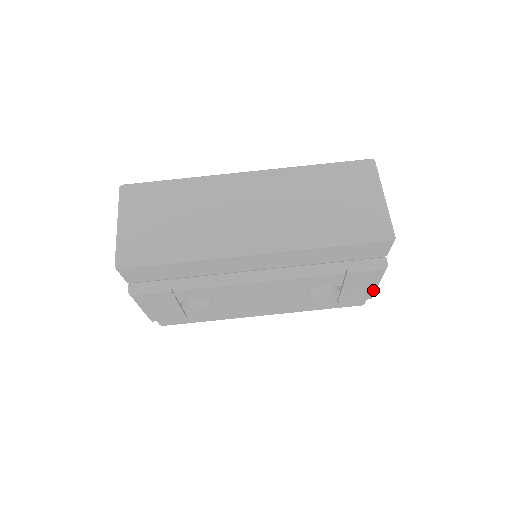
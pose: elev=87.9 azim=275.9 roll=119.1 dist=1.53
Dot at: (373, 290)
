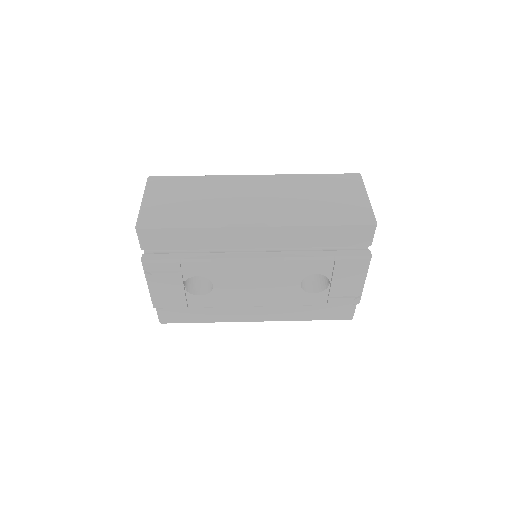
Dot at: (359, 290)
